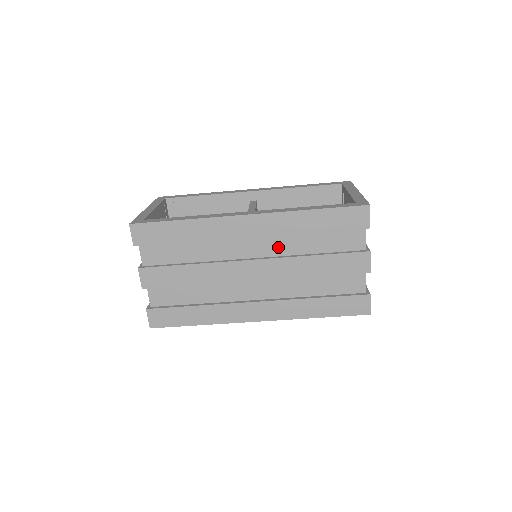
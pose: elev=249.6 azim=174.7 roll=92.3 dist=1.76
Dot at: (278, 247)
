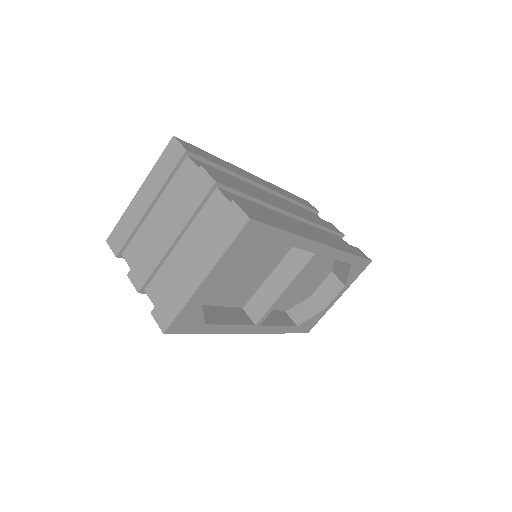
Dot at: occluded
